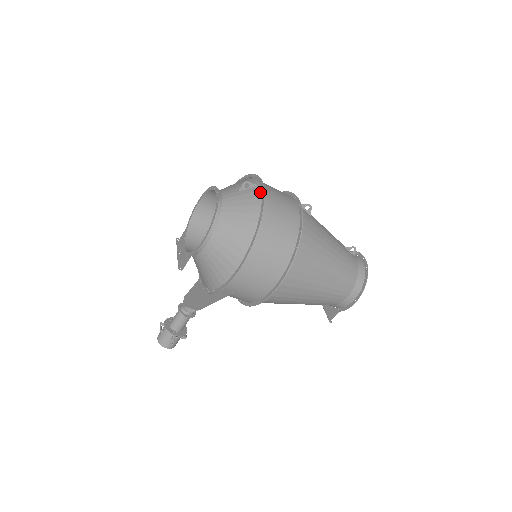
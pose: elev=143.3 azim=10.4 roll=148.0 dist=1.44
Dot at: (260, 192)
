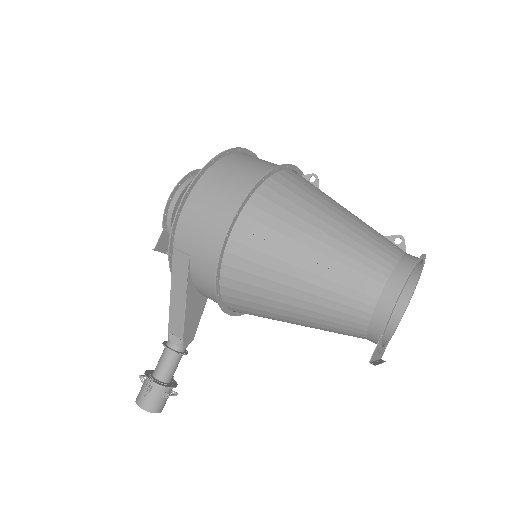
Dot at: occluded
